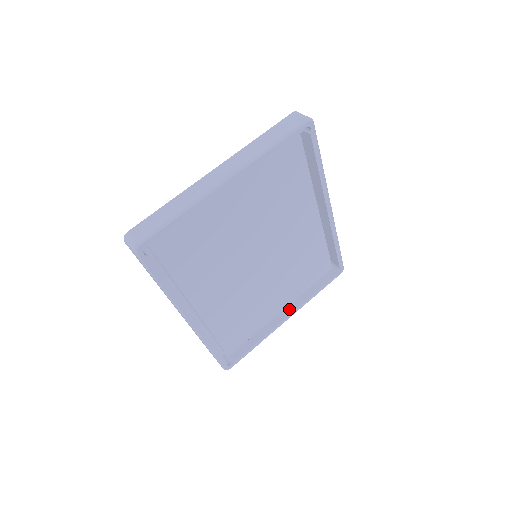
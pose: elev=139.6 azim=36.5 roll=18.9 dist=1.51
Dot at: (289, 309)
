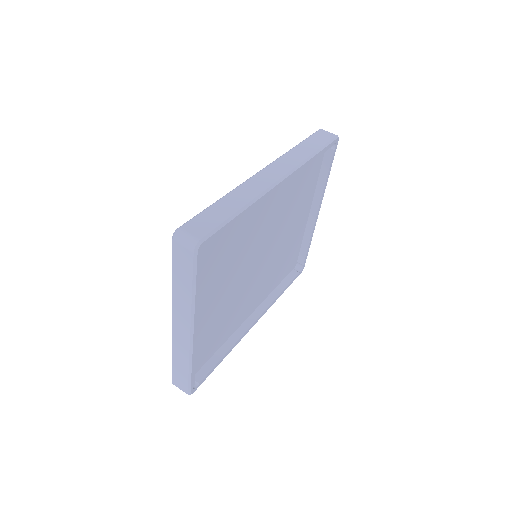
Dot at: (314, 206)
